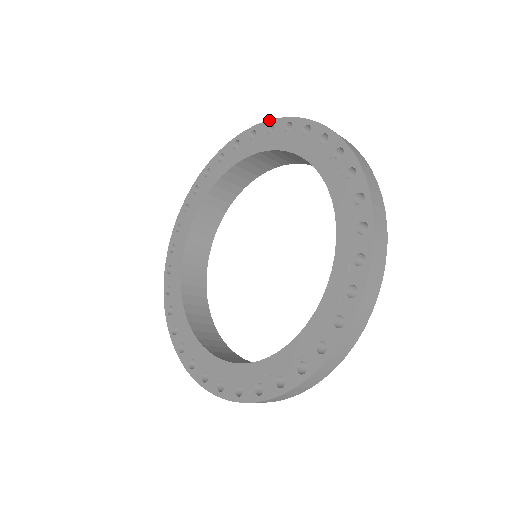
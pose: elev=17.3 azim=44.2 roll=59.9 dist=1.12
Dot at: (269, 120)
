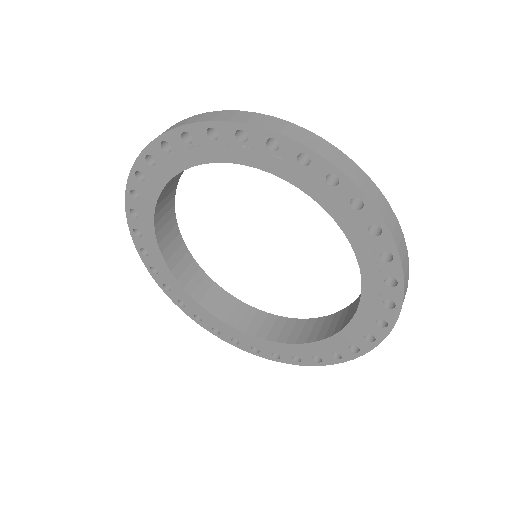
Dot at: (270, 131)
